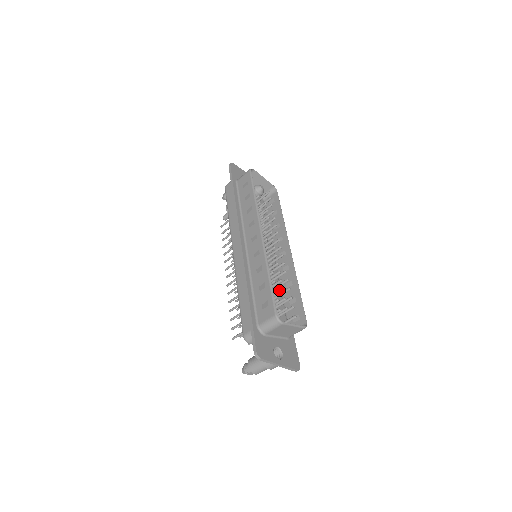
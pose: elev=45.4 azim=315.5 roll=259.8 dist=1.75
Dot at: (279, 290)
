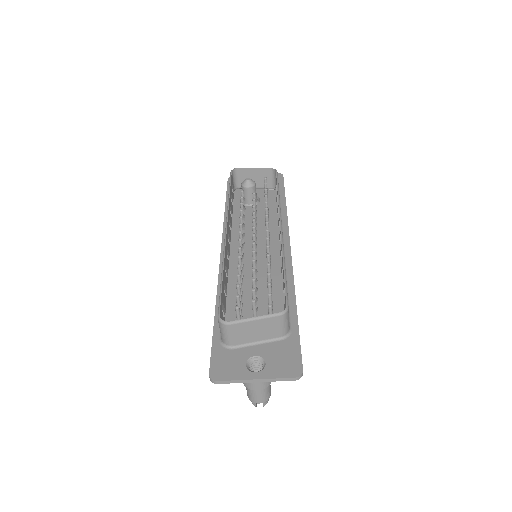
Dot at: occluded
